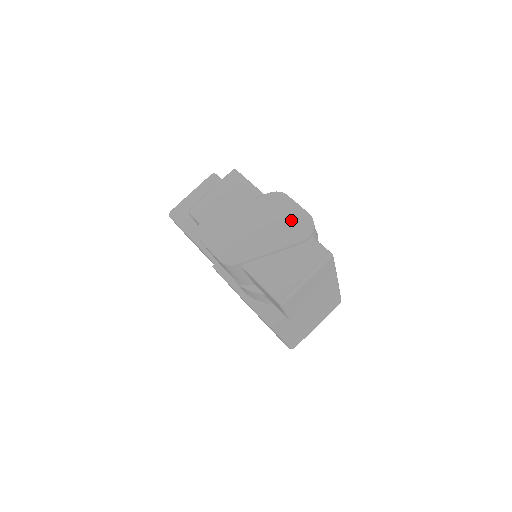
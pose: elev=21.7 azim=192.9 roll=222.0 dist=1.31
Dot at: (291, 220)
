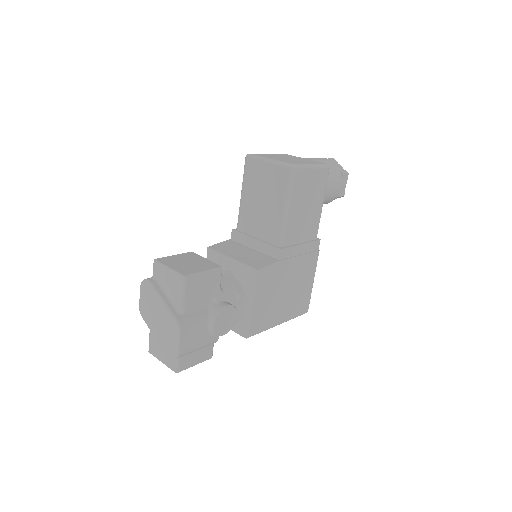
Dot at: (170, 343)
